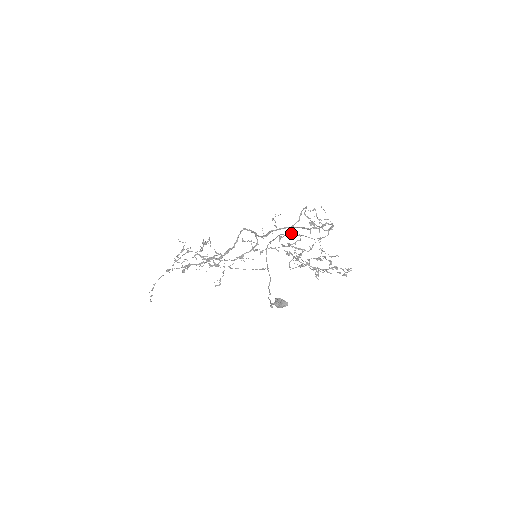
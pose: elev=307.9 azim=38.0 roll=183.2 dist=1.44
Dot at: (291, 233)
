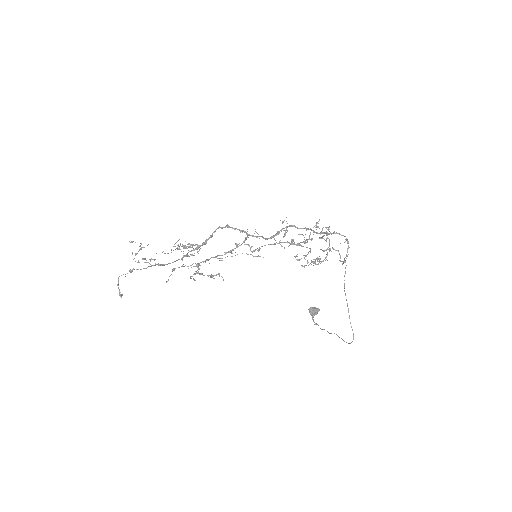
Dot at: occluded
